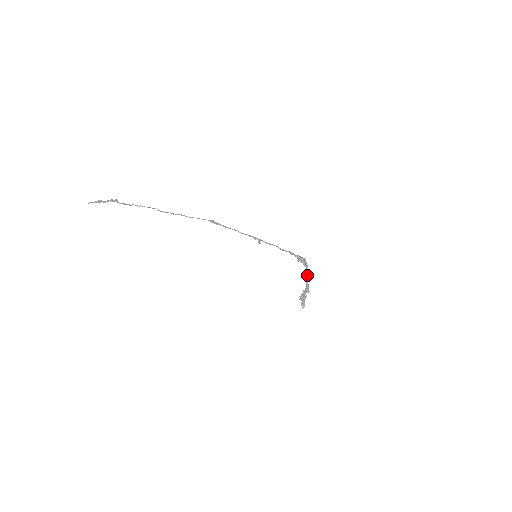
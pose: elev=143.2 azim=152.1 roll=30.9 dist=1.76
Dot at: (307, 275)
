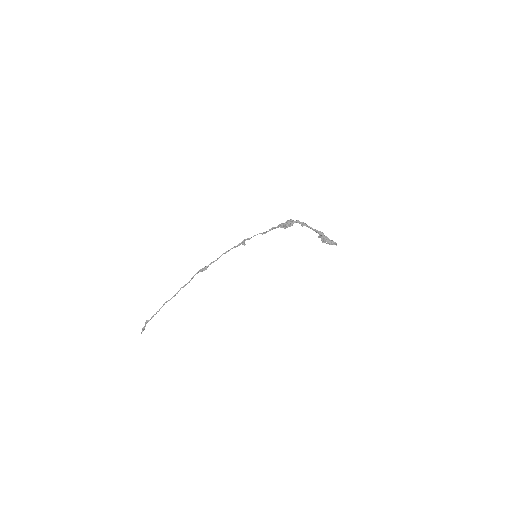
Dot at: (306, 226)
